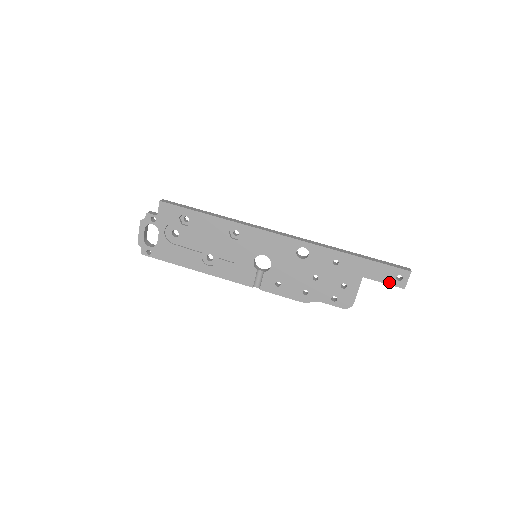
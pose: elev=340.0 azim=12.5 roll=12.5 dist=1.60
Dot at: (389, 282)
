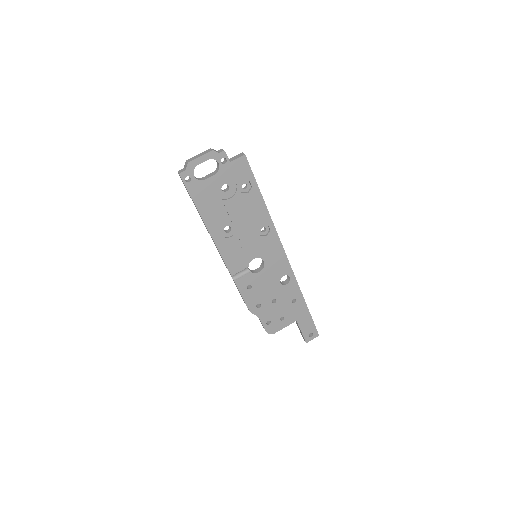
Dot at: (304, 334)
